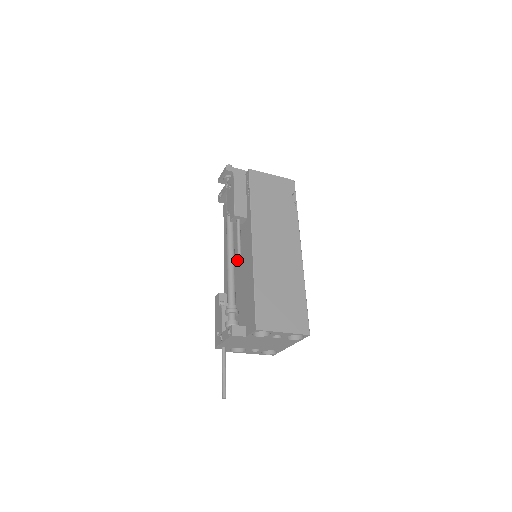
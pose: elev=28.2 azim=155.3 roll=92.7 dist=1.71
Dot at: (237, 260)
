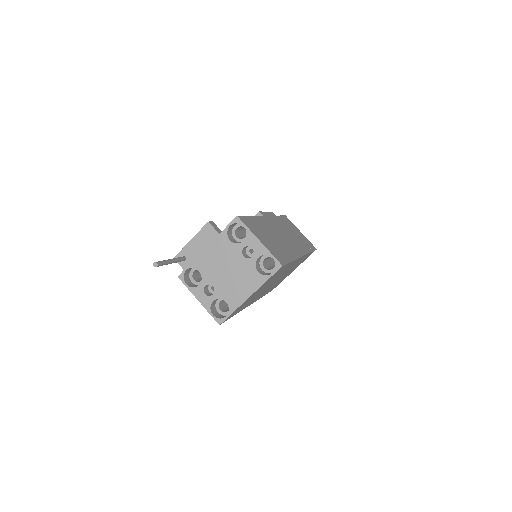
Dot at: occluded
